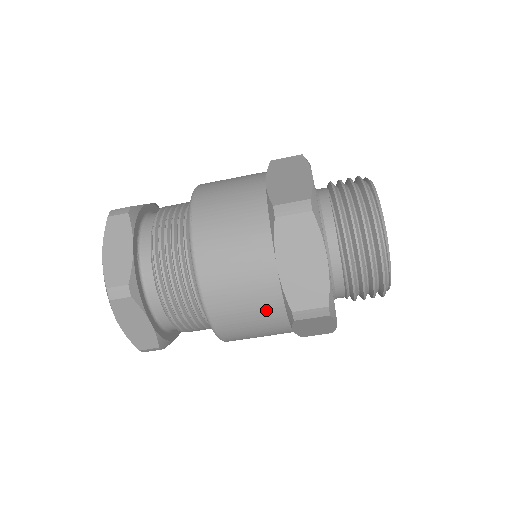
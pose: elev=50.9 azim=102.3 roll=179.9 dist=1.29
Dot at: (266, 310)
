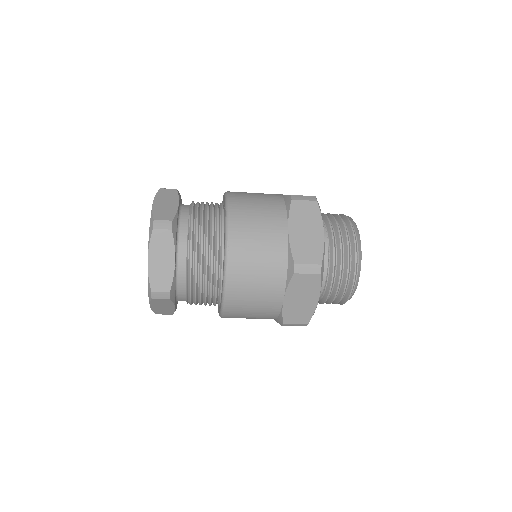
Dot at: (265, 316)
